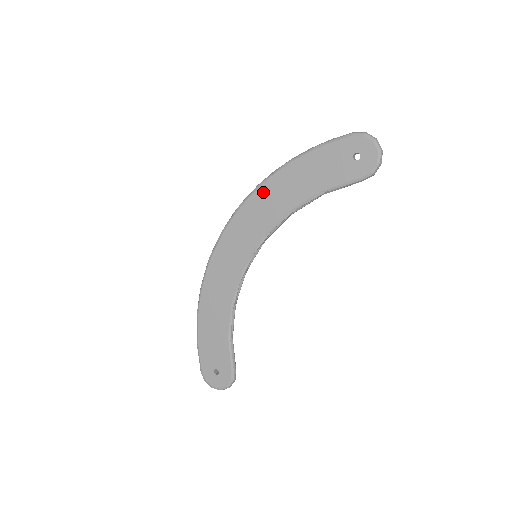
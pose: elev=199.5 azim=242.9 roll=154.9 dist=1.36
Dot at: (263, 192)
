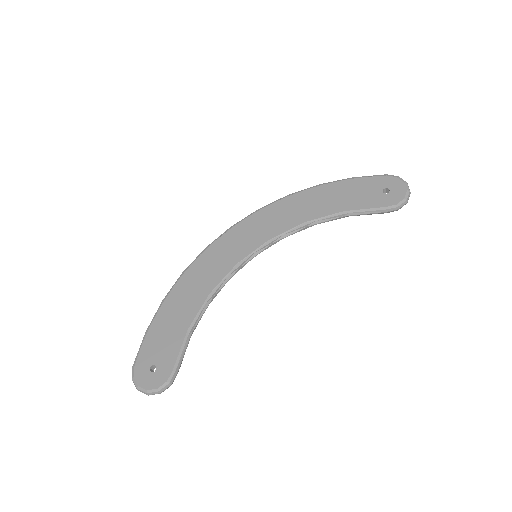
Dot at: (287, 202)
